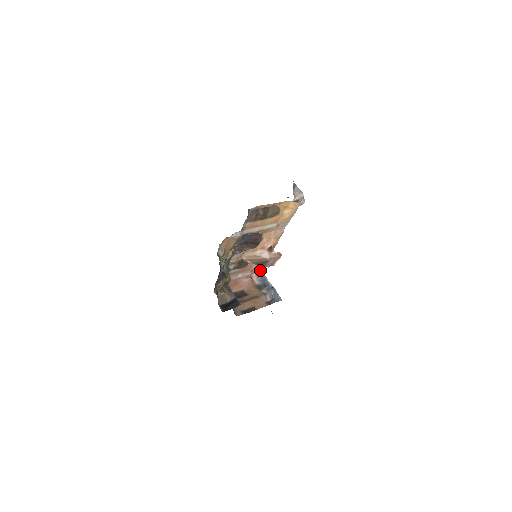
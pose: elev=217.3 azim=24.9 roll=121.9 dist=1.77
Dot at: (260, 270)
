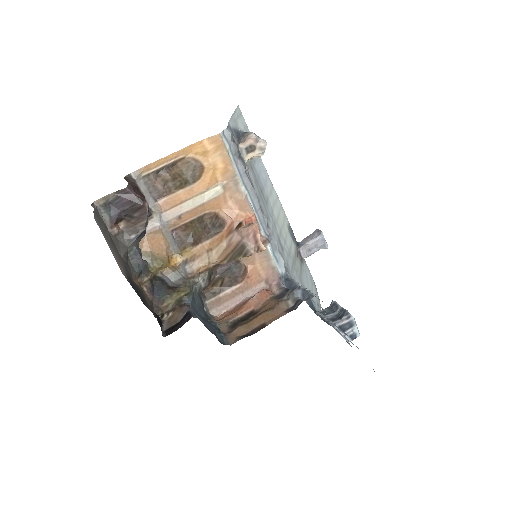
Dot at: (278, 274)
